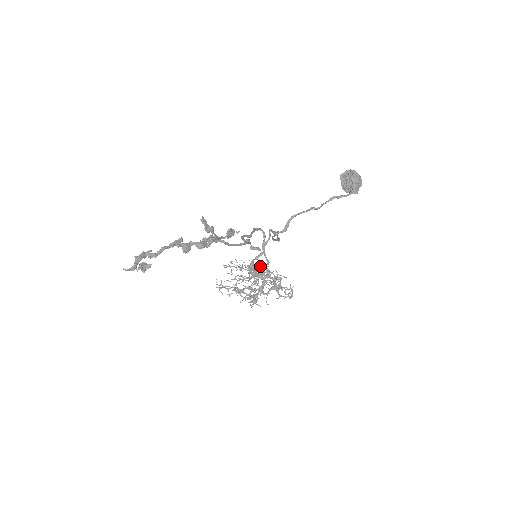
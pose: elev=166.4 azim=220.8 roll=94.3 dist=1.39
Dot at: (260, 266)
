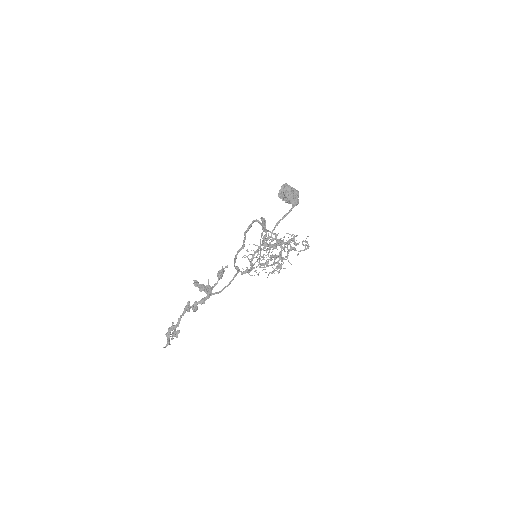
Dot at: (271, 241)
